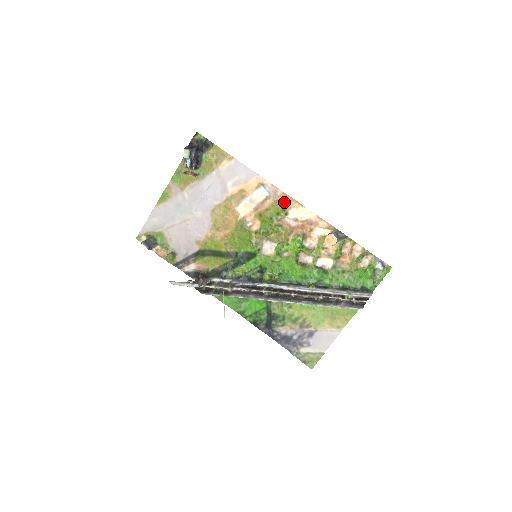
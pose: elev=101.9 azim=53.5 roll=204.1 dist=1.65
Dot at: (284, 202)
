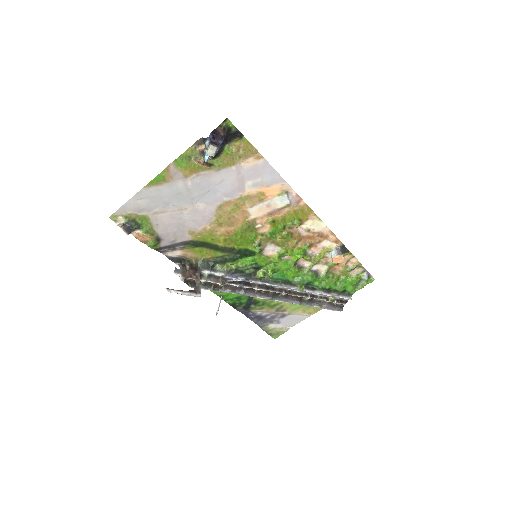
Dot at: (303, 213)
